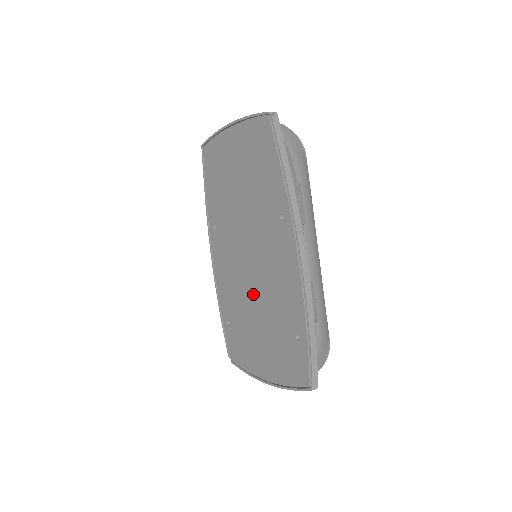
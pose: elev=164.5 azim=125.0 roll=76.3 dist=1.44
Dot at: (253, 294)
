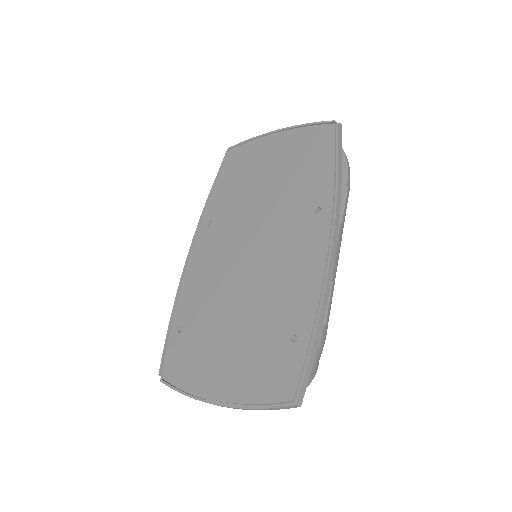
Dot at: (239, 292)
